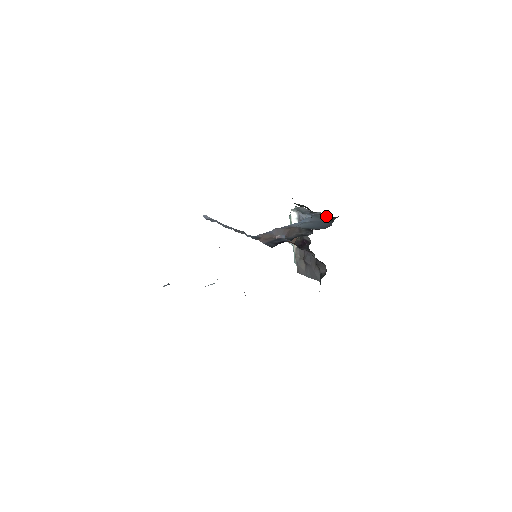
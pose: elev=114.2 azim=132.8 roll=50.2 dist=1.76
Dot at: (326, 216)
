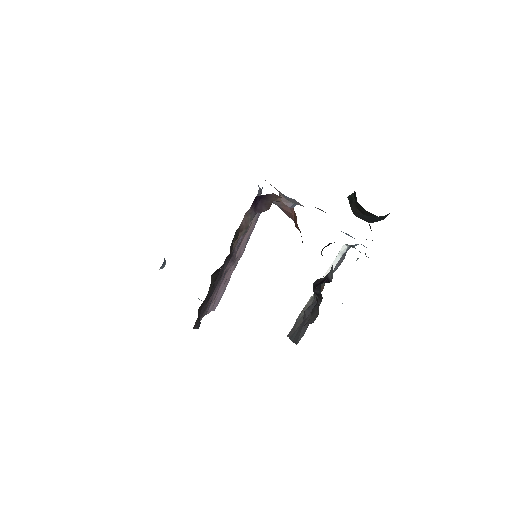
Dot at: occluded
